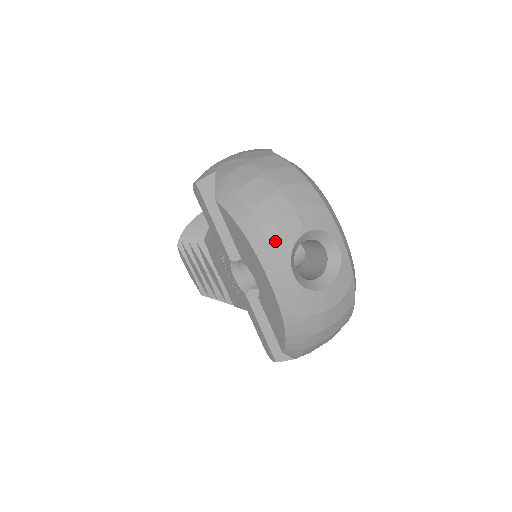
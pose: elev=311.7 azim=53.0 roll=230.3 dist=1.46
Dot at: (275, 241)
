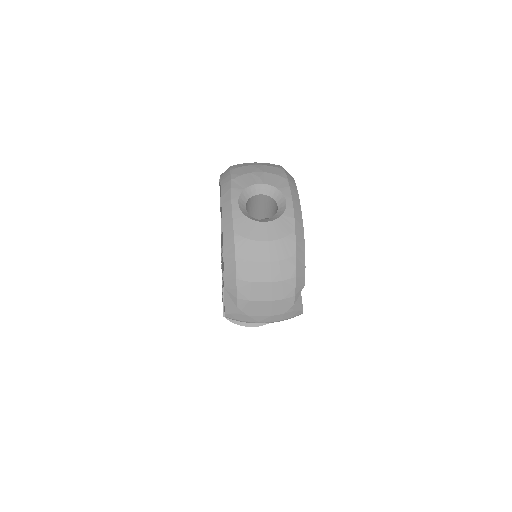
Dot at: (235, 182)
